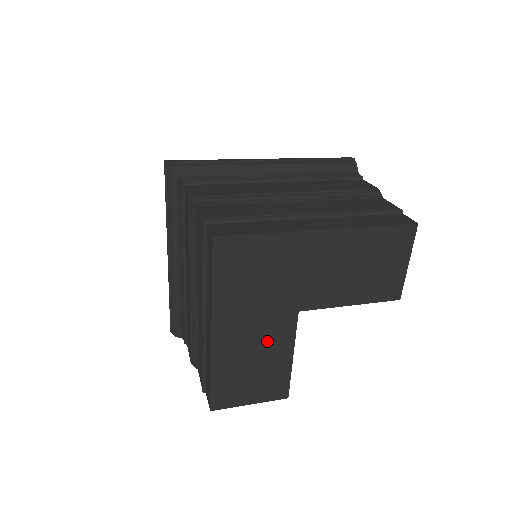
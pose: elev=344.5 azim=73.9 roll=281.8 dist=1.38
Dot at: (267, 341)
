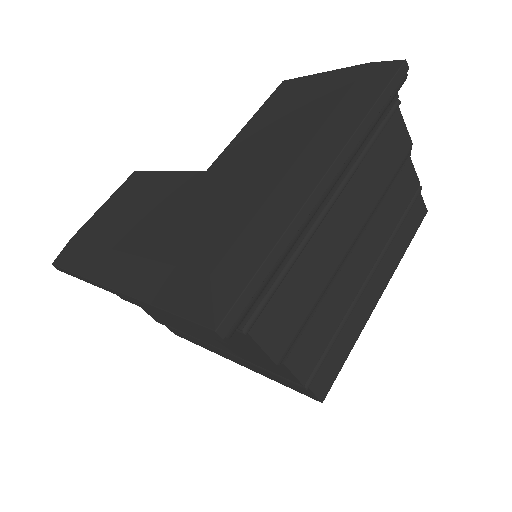
Dot at: occluded
